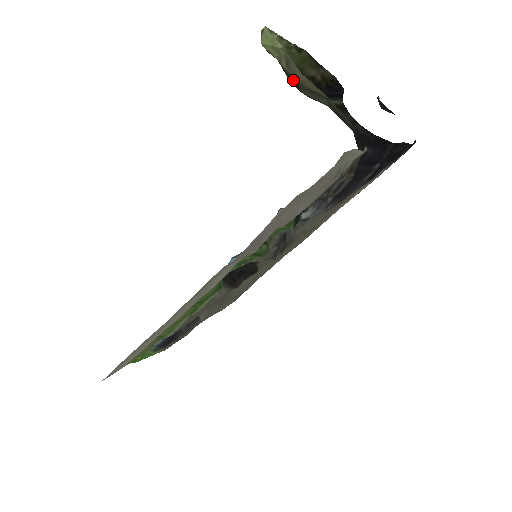
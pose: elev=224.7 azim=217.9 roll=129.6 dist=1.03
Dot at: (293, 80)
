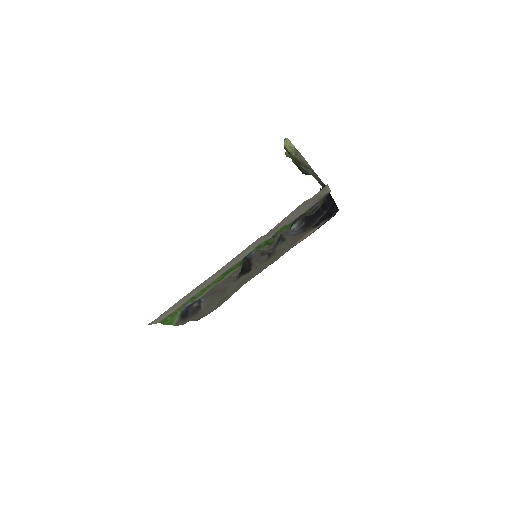
Dot at: (297, 161)
